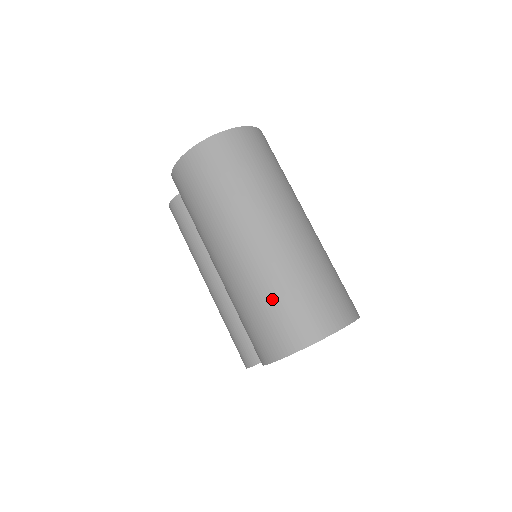
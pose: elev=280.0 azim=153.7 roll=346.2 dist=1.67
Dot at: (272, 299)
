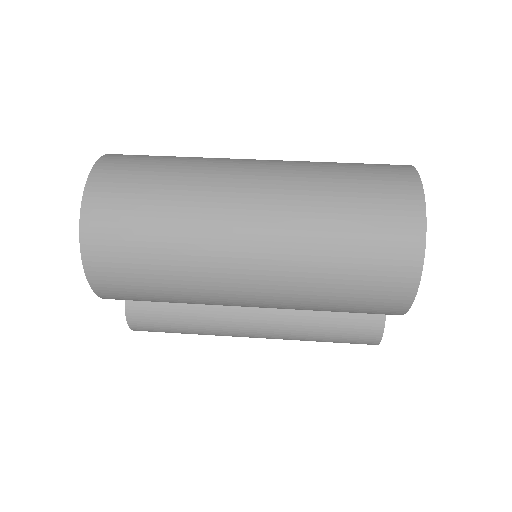
Dot at: (340, 248)
